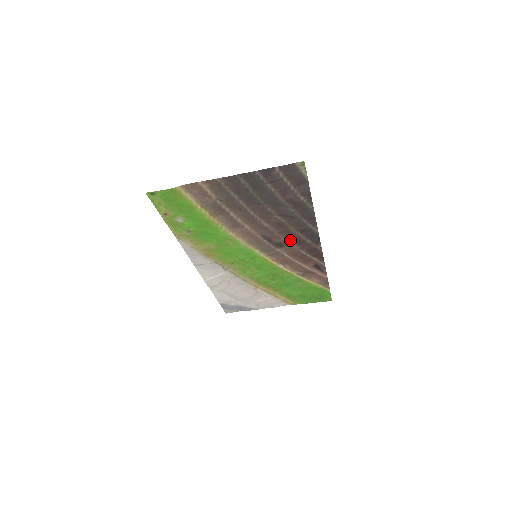
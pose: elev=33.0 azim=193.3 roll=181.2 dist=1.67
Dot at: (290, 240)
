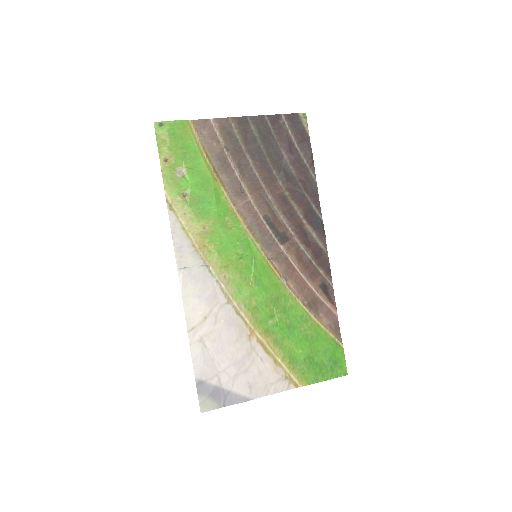
Dot at: (294, 230)
